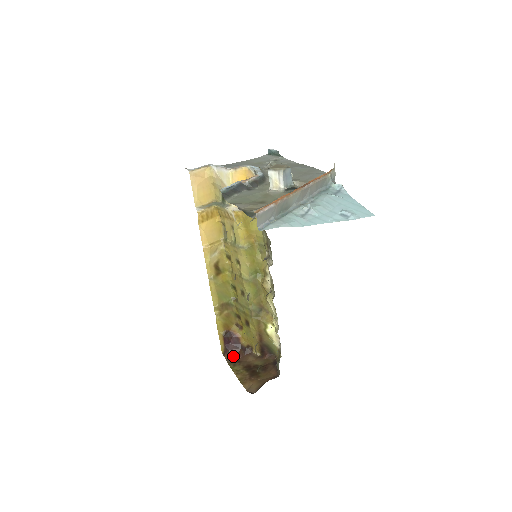
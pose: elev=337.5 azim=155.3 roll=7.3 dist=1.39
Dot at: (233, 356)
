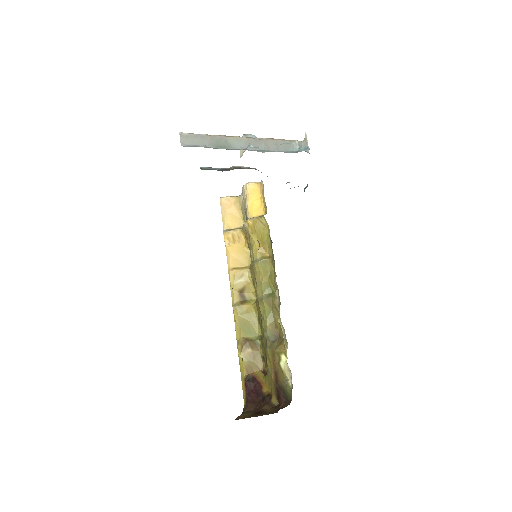
Dot at: (251, 406)
